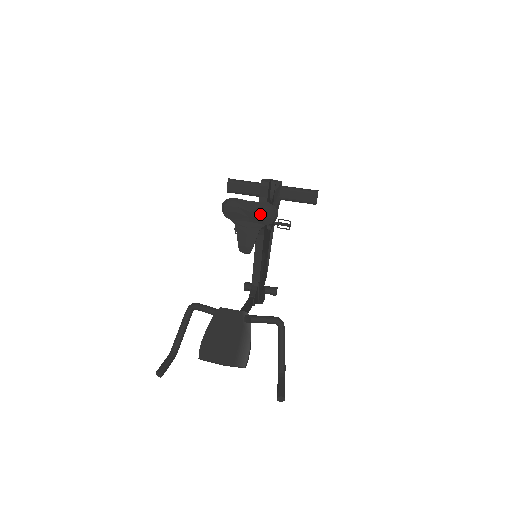
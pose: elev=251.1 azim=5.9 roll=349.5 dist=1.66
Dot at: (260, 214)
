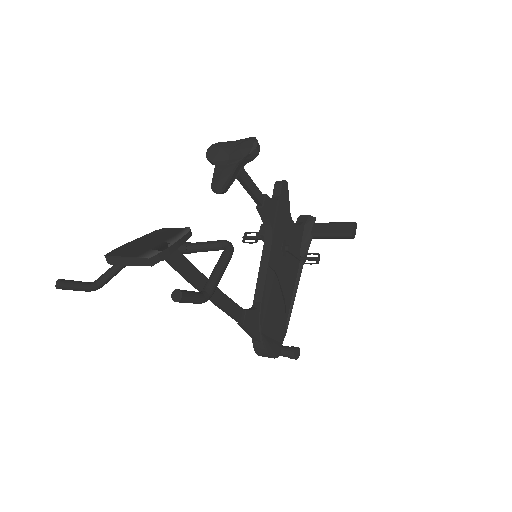
Dot at: (240, 147)
